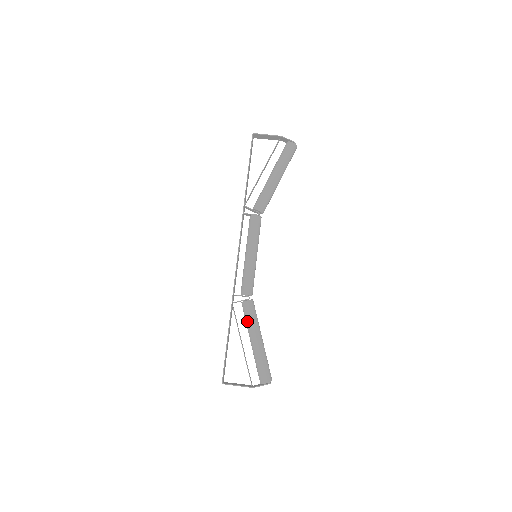
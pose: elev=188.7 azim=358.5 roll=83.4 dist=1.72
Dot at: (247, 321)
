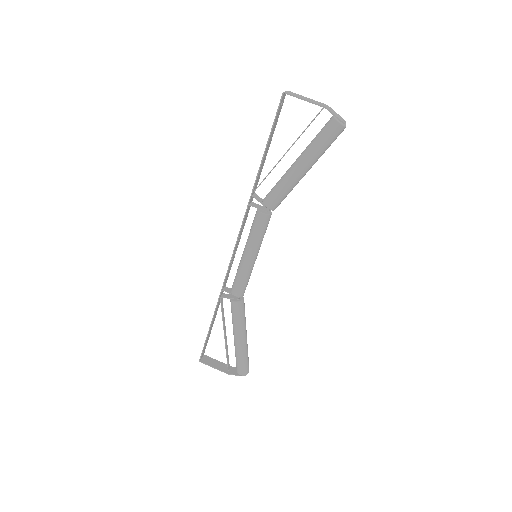
Dot at: (232, 319)
